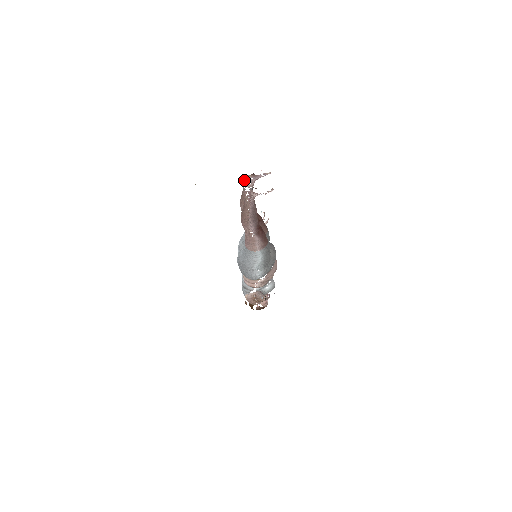
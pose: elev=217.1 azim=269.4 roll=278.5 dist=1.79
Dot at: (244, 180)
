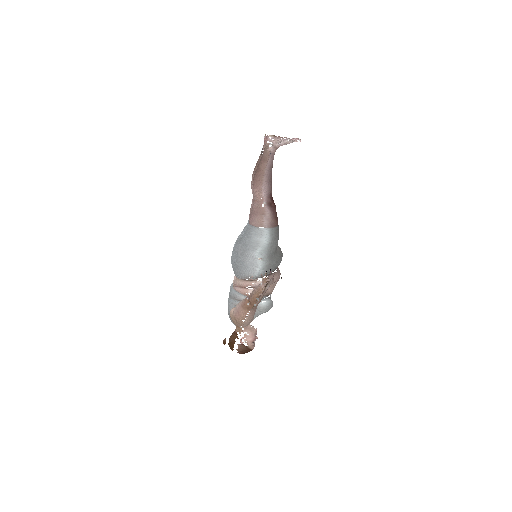
Dot at: (264, 141)
